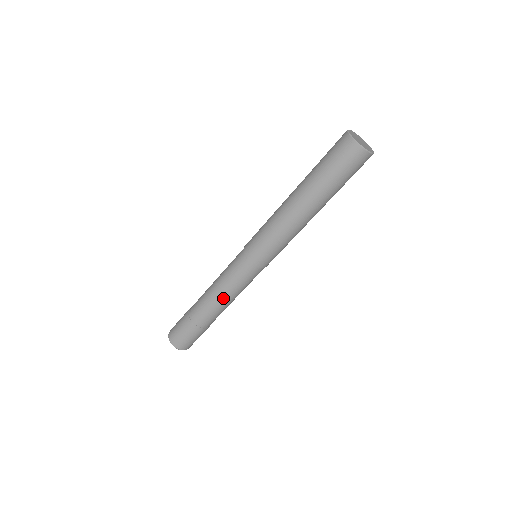
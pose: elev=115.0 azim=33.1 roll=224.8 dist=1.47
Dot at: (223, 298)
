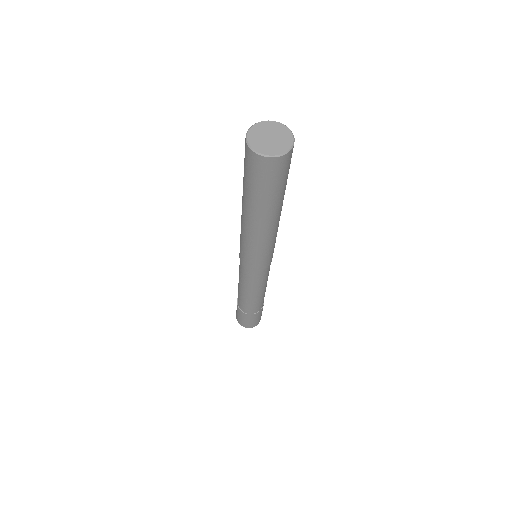
Dot at: (262, 293)
